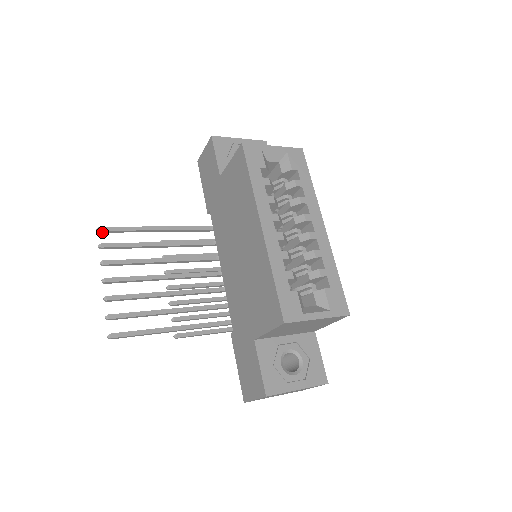
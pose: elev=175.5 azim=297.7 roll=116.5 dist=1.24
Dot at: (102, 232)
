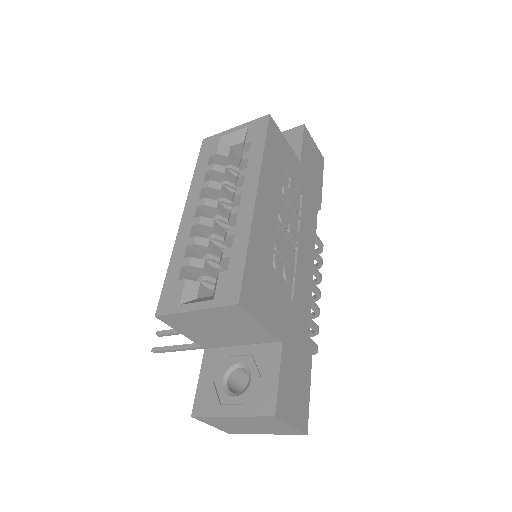
Dot at: occluded
